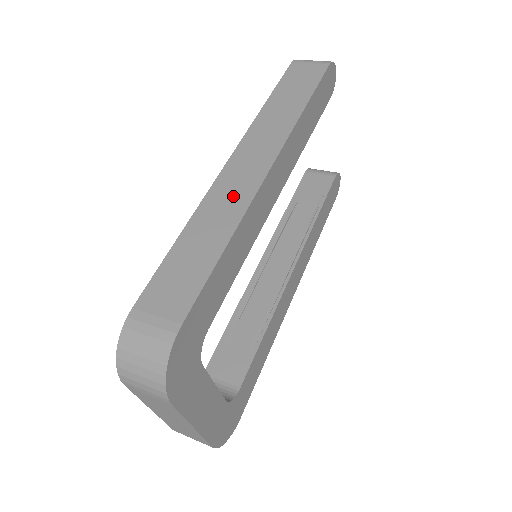
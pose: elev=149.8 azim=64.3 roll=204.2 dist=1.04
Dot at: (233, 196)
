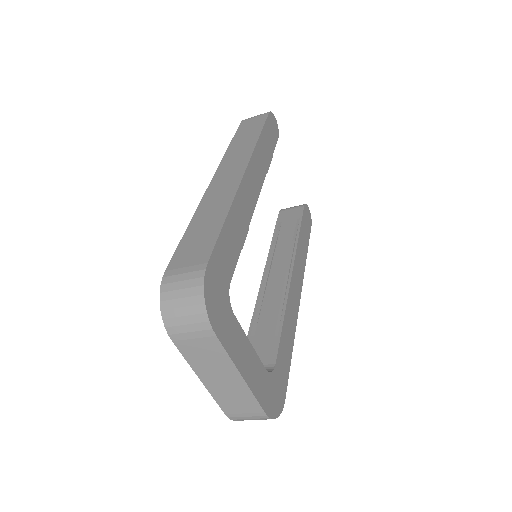
Dot at: (223, 192)
